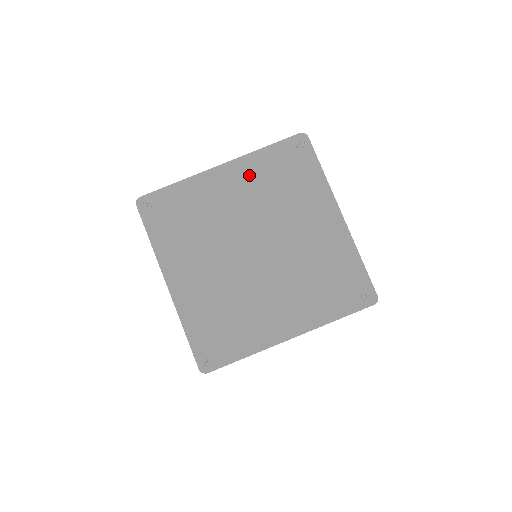
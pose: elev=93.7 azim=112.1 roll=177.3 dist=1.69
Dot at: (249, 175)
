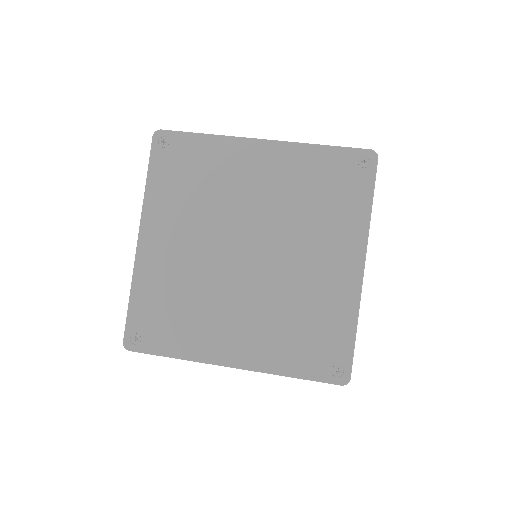
Dot at: (287, 167)
